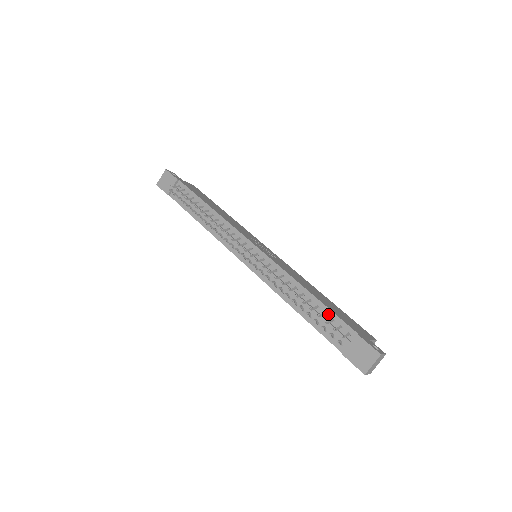
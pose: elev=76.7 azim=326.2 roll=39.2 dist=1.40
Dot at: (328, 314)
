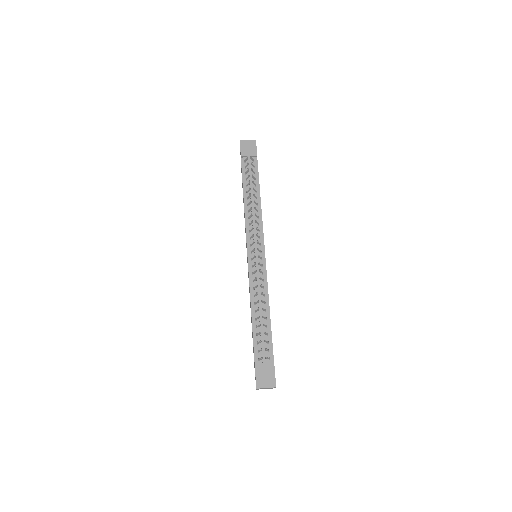
Dot at: (268, 336)
